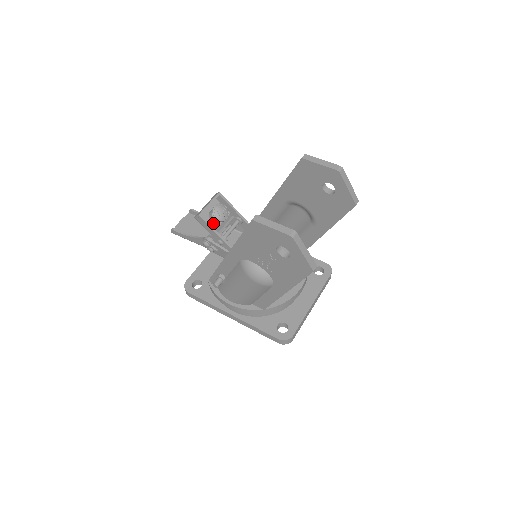
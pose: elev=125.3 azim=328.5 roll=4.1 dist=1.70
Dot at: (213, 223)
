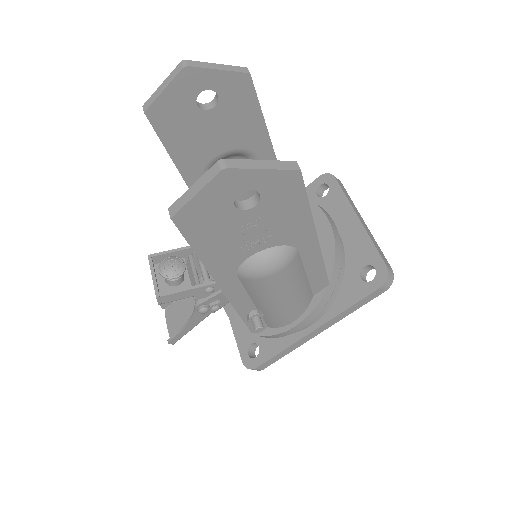
Dot at: (181, 286)
